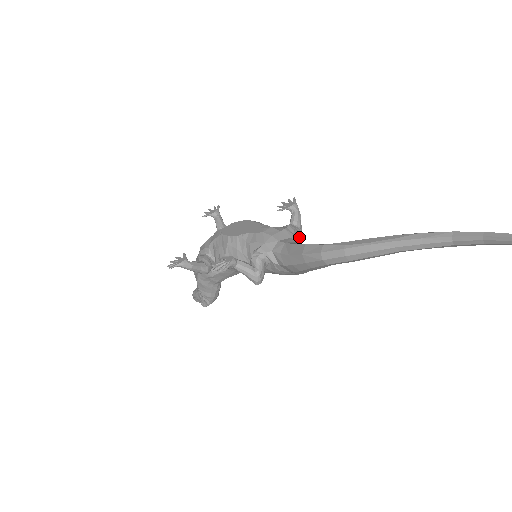
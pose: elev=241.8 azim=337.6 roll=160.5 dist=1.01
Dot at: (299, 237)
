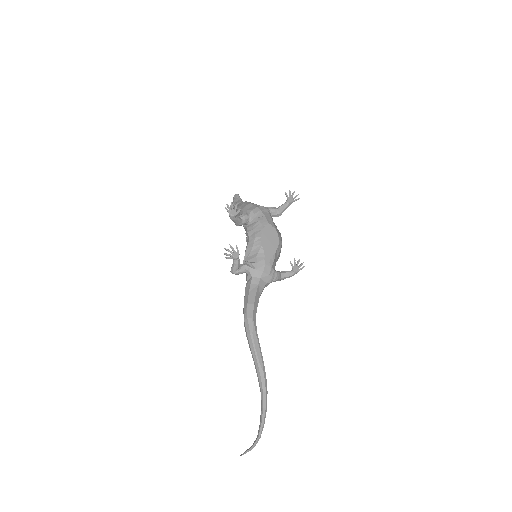
Dot at: occluded
